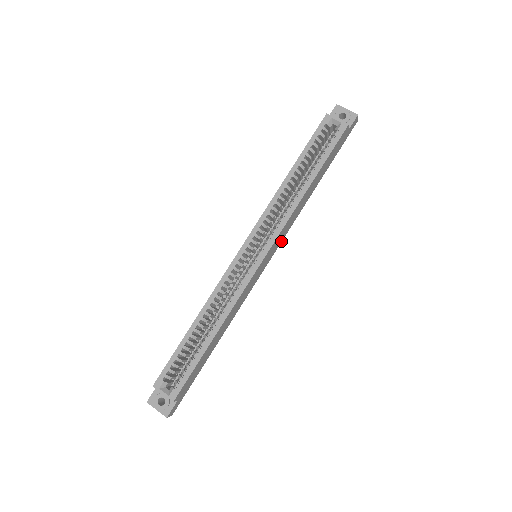
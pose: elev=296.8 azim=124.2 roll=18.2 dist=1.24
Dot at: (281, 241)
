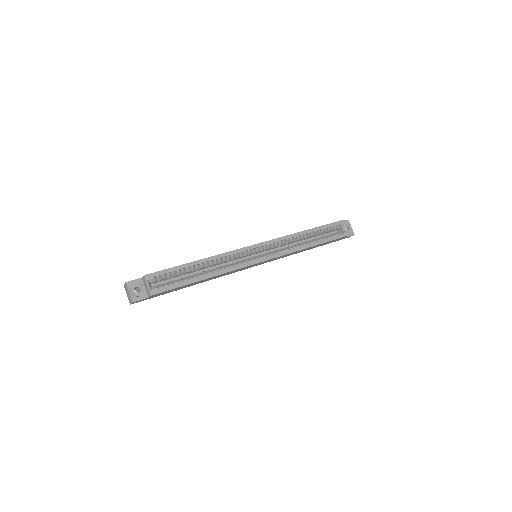
Dot at: occluded
